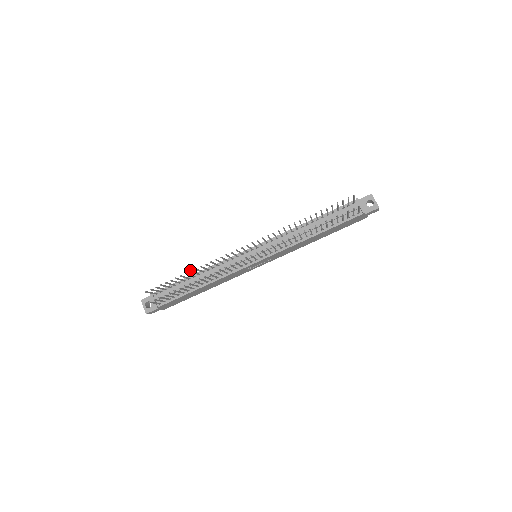
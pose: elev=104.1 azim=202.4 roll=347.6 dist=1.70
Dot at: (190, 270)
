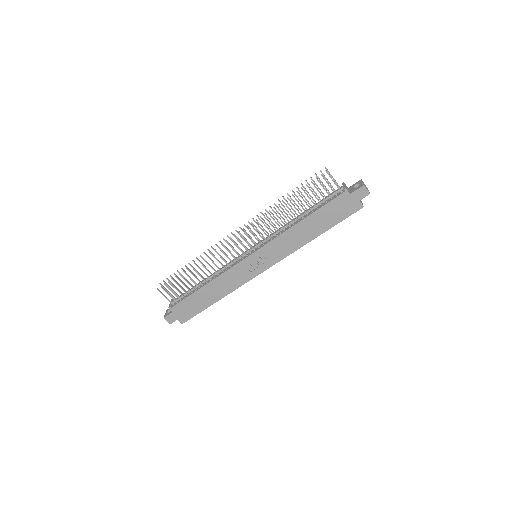
Dot at: (193, 260)
